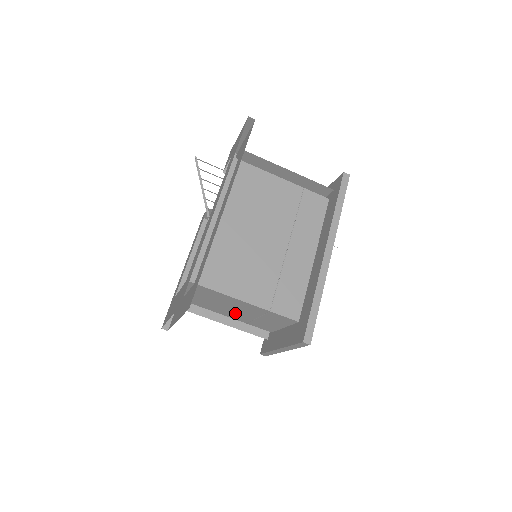
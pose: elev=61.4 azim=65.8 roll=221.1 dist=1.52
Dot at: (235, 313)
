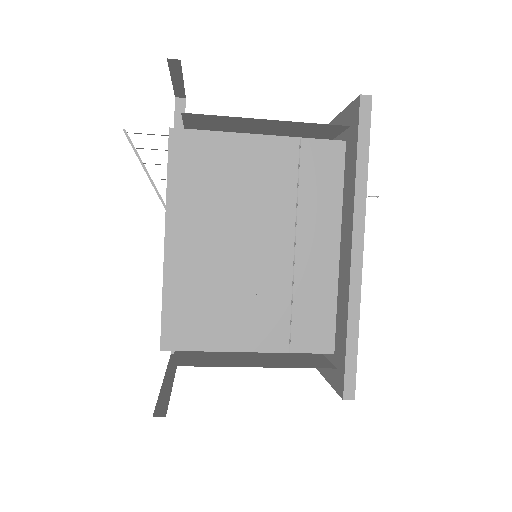
Dot at: occluded
